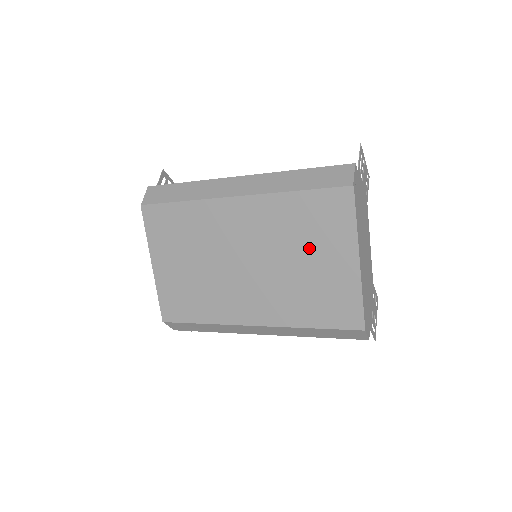
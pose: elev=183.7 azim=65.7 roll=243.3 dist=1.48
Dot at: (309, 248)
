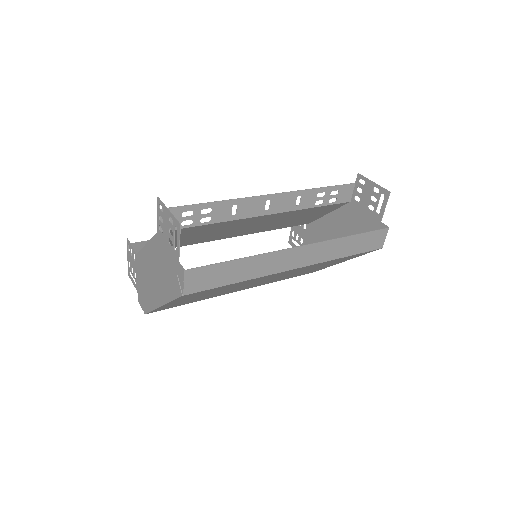
Dot at: occluded
